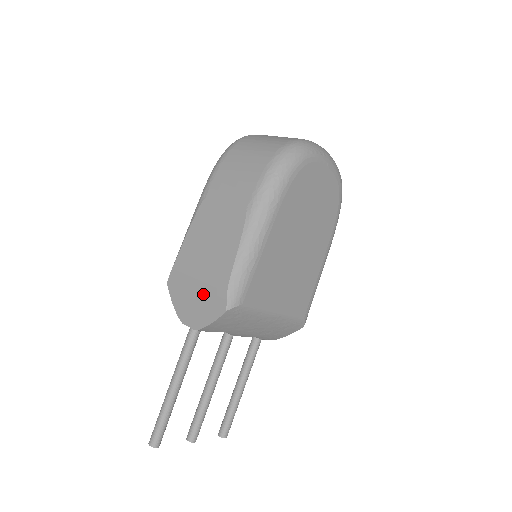
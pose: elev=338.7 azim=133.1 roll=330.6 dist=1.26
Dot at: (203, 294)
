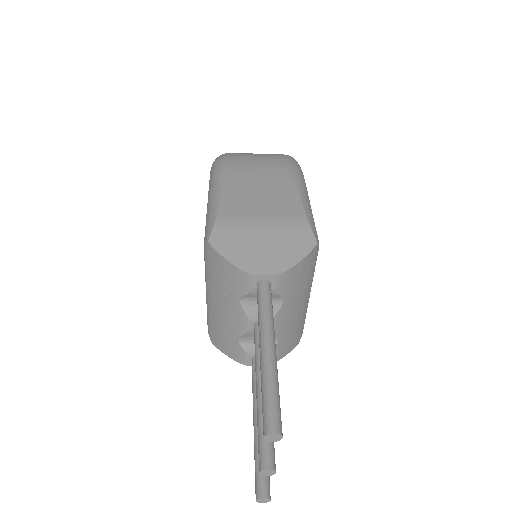
Dot at: (277, 237)
